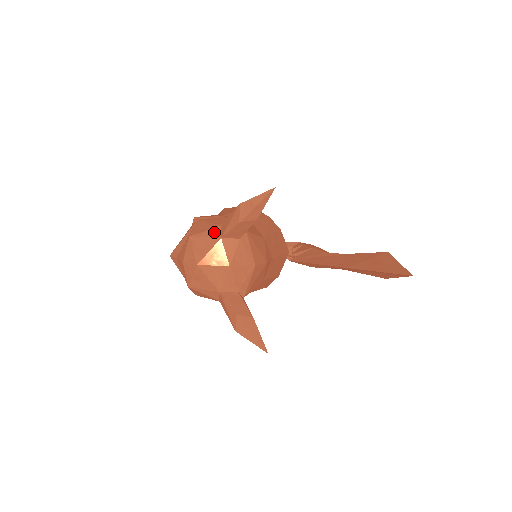
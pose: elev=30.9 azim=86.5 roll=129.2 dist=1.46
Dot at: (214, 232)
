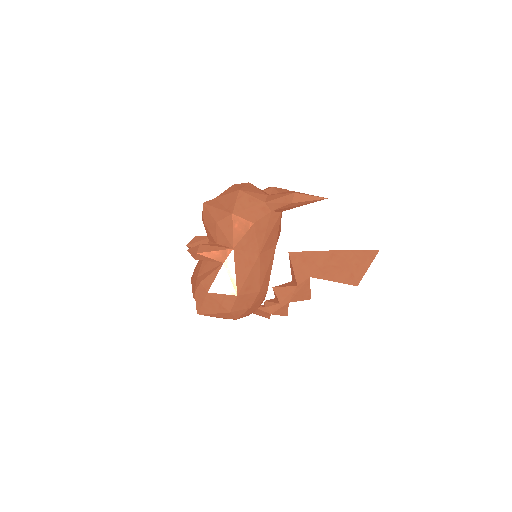
Dot at: occluded
